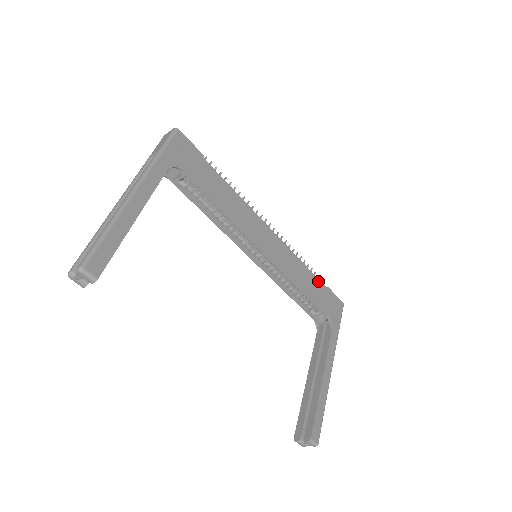
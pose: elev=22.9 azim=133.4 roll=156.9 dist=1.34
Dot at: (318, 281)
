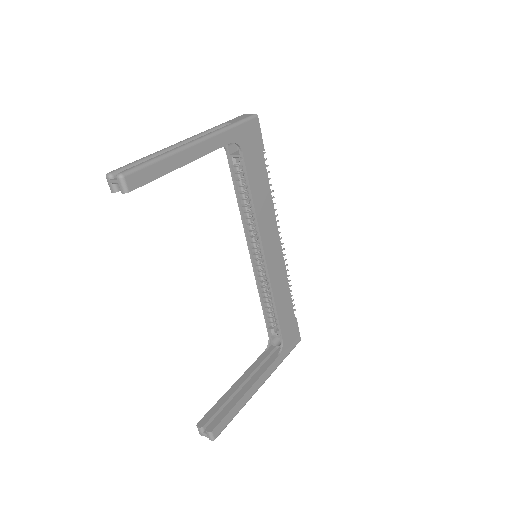
Dot at: (292, 308)
